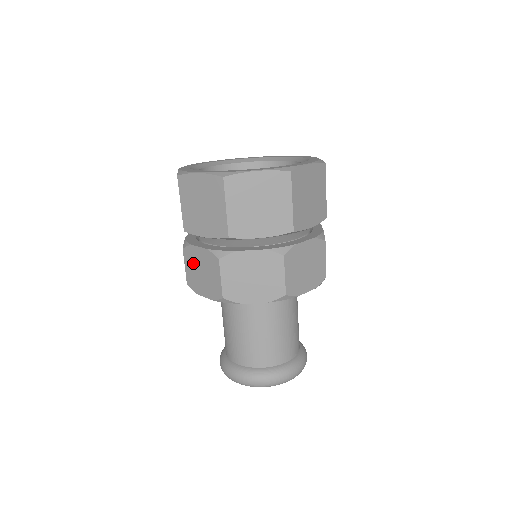
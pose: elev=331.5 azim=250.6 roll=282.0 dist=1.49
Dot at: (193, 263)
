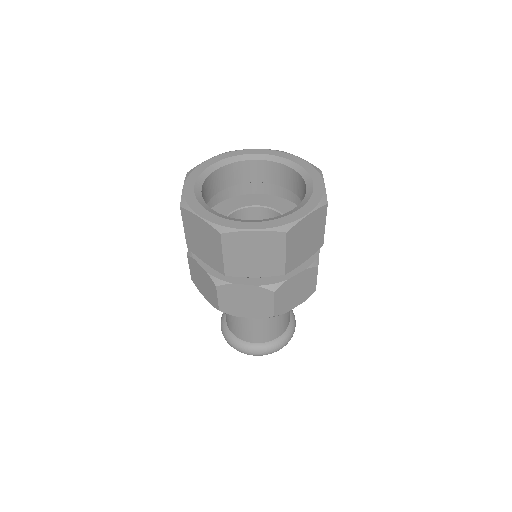
Dot at: (233, 296)
